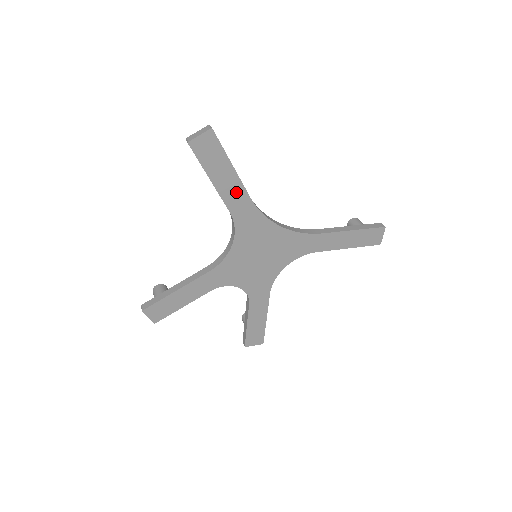
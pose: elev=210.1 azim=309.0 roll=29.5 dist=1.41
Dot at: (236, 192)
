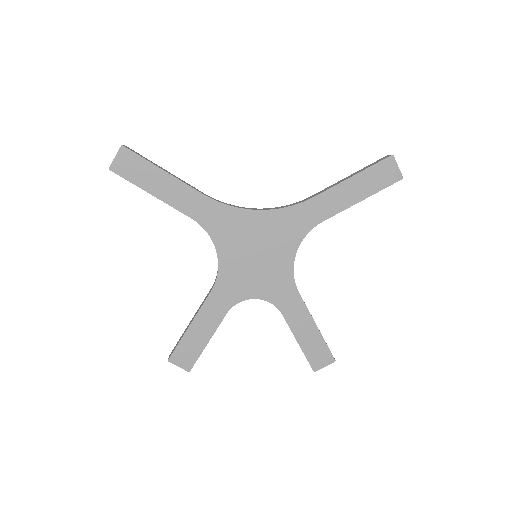
Dot at: (184, 195)
